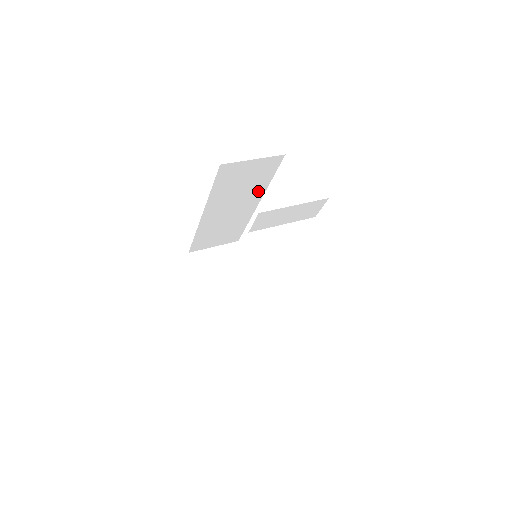
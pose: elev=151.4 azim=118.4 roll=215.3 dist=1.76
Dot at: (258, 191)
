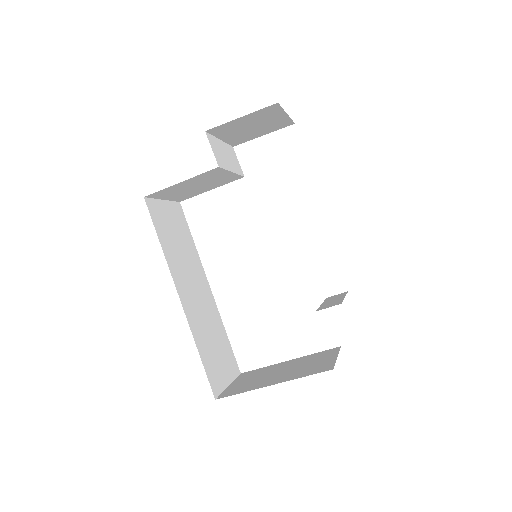
Dot at: (196, 261)
